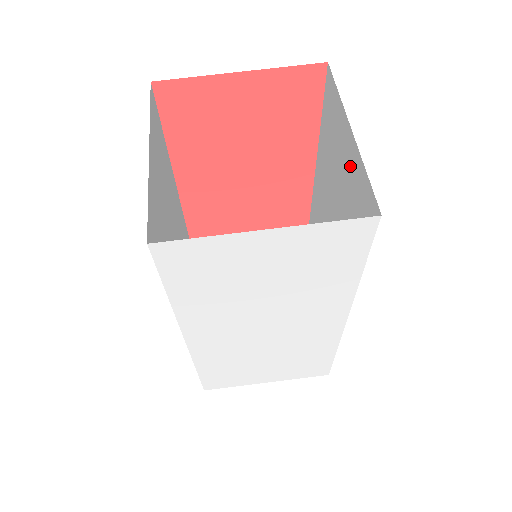
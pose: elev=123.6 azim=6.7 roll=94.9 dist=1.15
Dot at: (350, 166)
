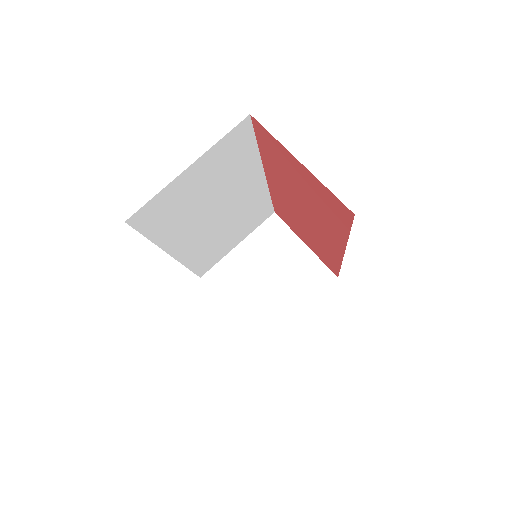
Dot at: occluded
